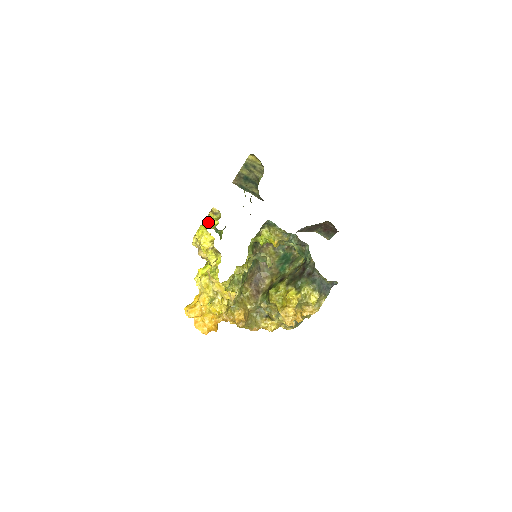
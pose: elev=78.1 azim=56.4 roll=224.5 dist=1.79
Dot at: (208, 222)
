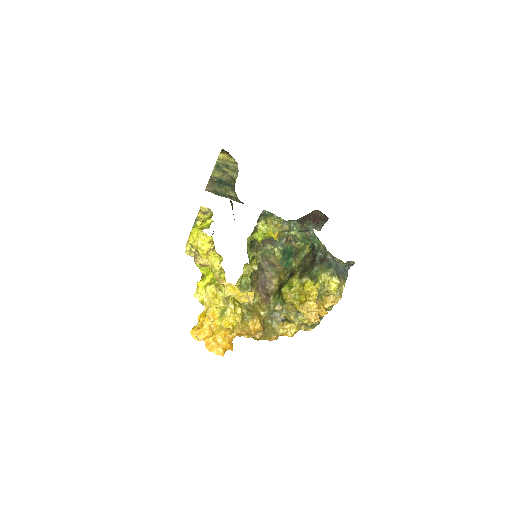
Dot at: (198, 225)
